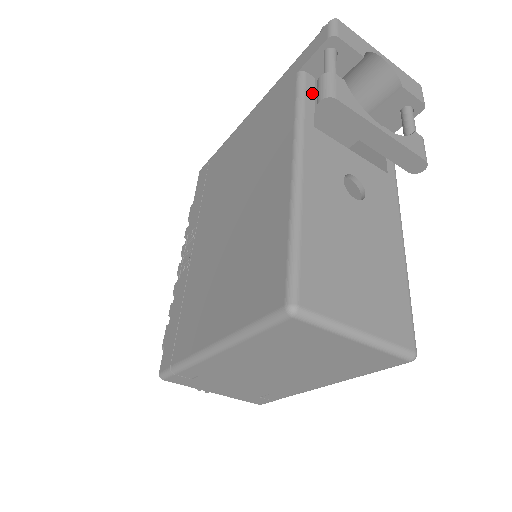
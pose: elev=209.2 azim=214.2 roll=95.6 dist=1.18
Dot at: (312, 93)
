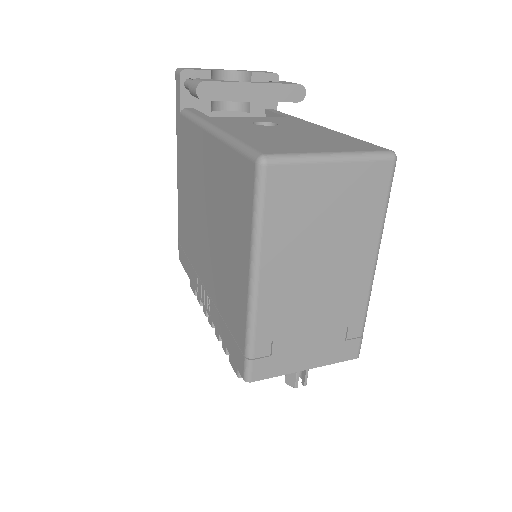
Dot at: (197, 111)
